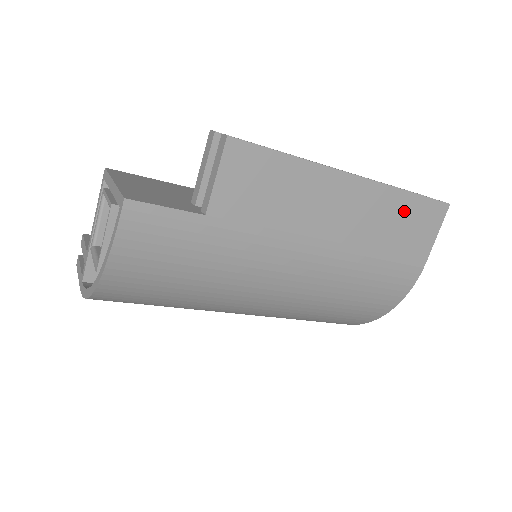
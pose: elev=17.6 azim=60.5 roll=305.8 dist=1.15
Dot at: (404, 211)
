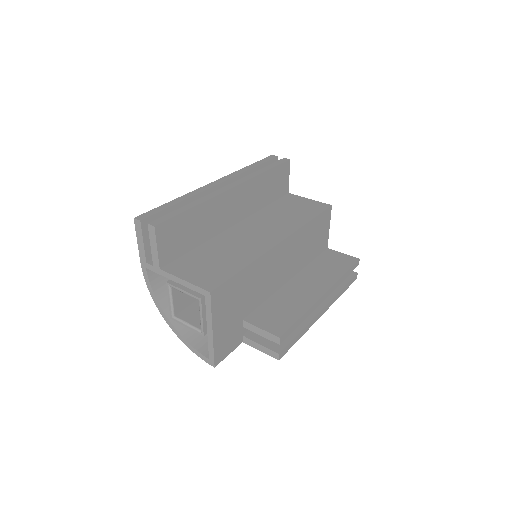
Dot at: occluded
